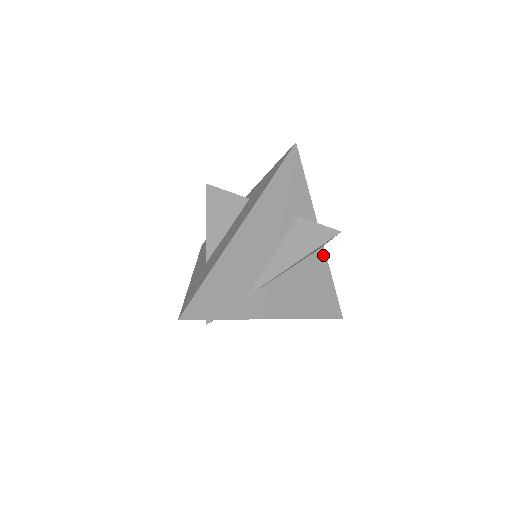
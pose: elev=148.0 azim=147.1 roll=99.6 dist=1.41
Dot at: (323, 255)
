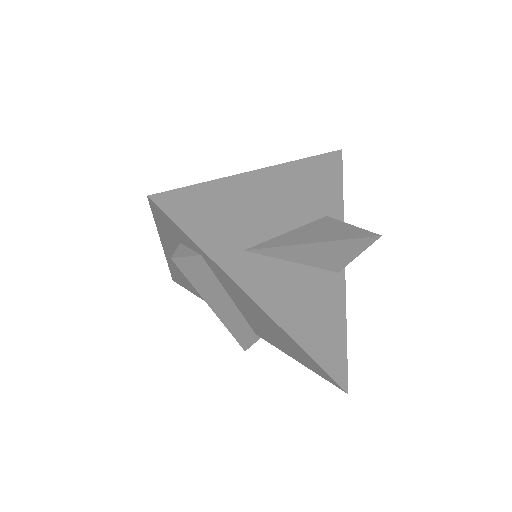
Dot at: (342, 284)
